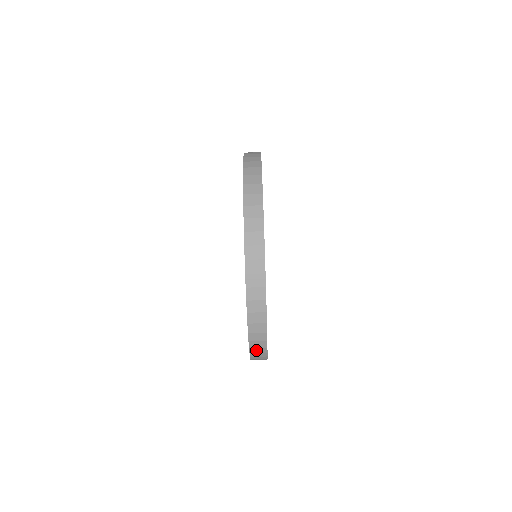
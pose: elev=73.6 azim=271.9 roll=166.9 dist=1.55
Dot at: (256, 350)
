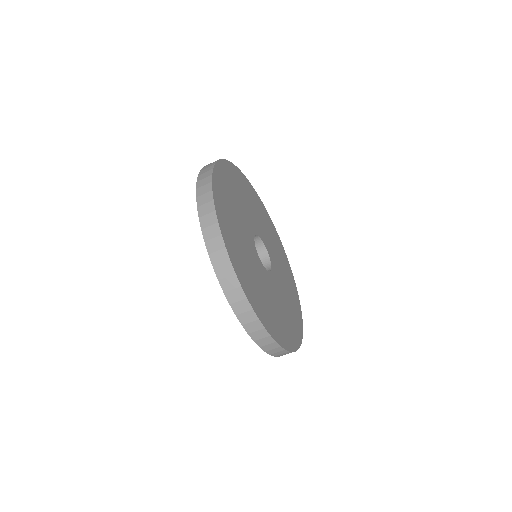
Dot at: occluded
